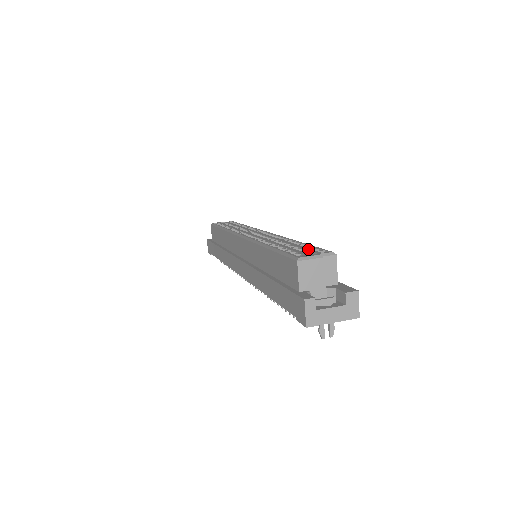
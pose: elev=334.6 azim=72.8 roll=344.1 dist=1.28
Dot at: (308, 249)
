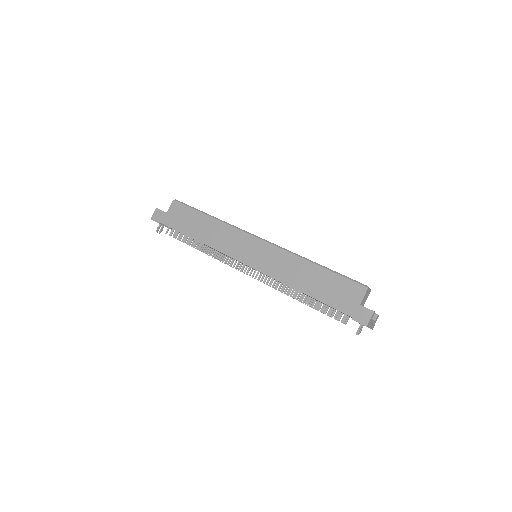
Dot at: occluded
